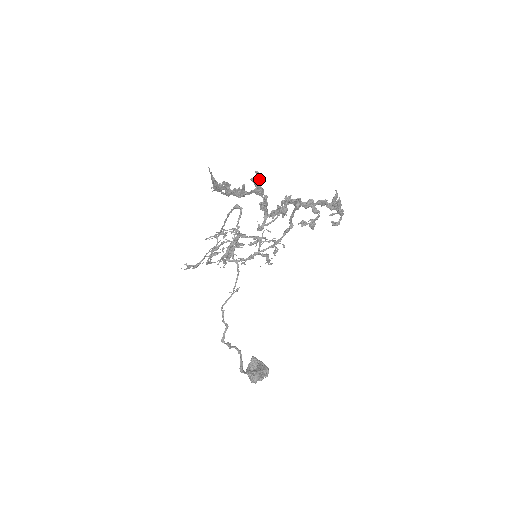
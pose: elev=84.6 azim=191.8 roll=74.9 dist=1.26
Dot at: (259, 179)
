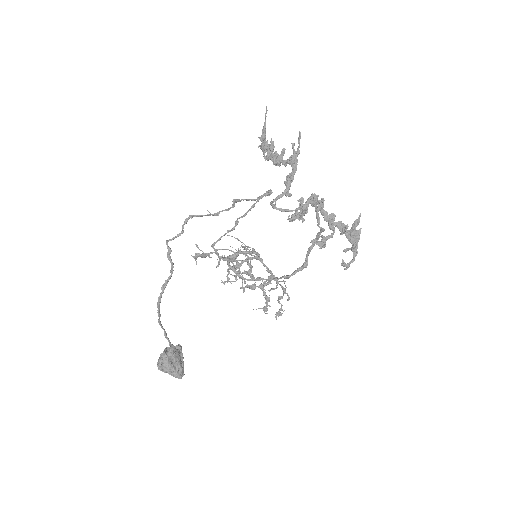
Dot at: (299, 146)
